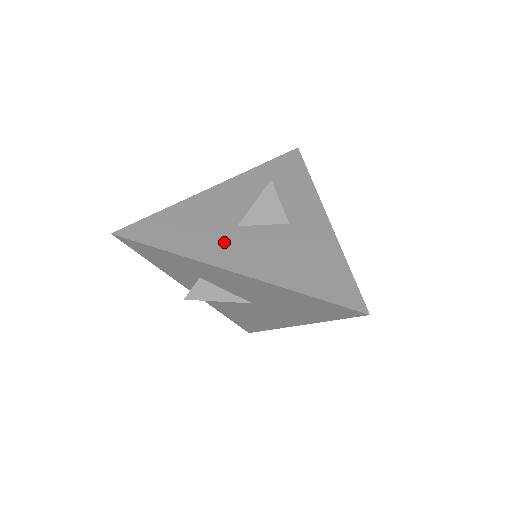
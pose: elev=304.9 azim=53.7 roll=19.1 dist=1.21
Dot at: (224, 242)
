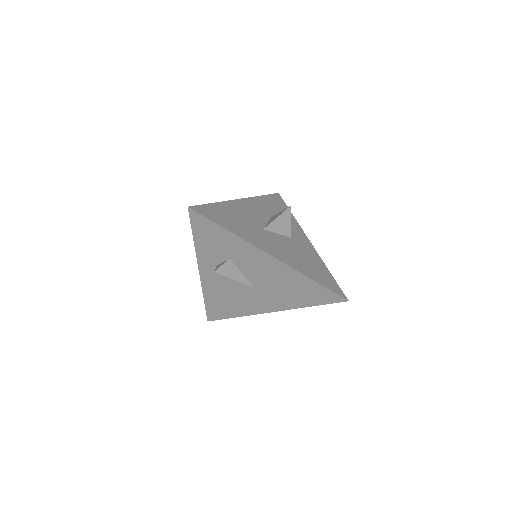
Dot at: (260, 236)
